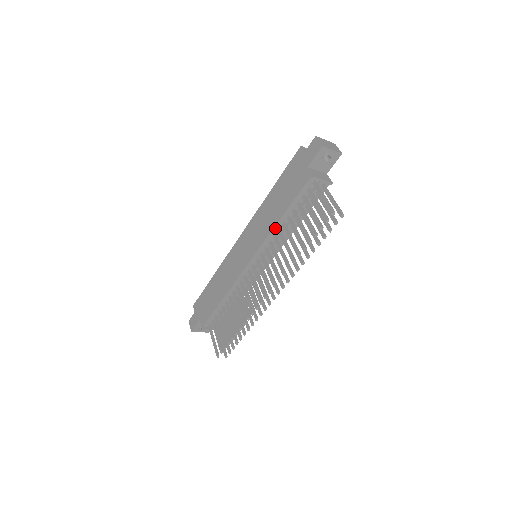
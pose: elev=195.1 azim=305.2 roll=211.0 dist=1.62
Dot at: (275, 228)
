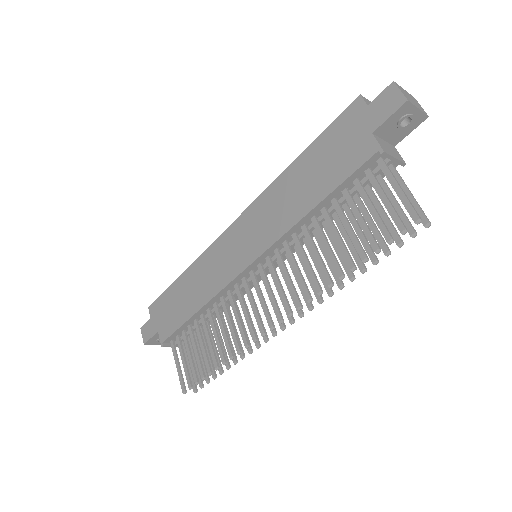
Dot at: (299, 223)
